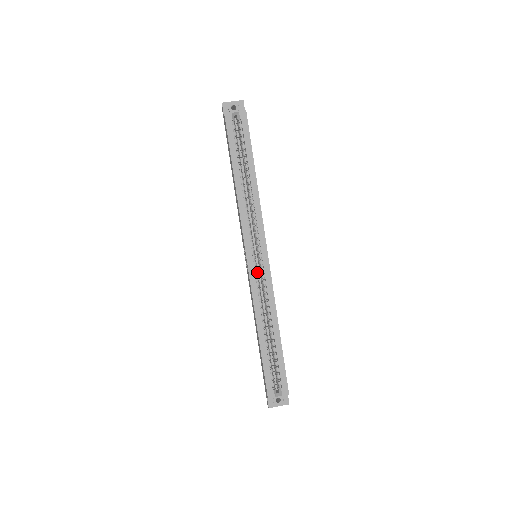
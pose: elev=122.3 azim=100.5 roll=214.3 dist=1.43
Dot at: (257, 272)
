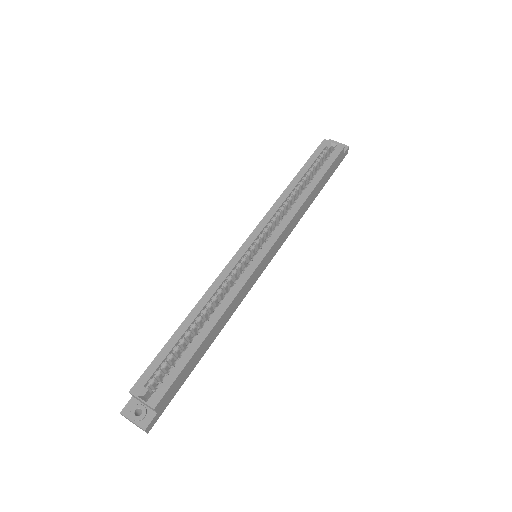
Dot at: (243, 265)
